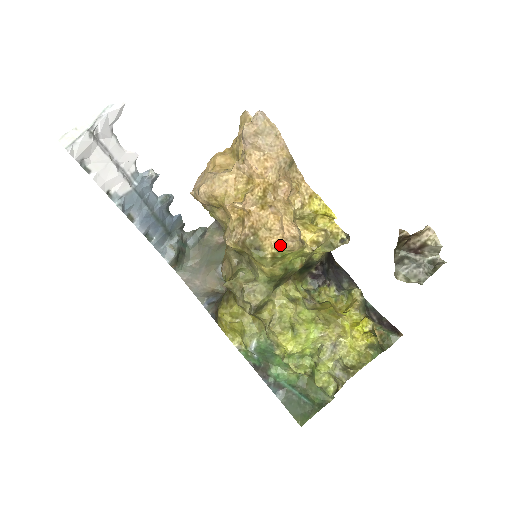
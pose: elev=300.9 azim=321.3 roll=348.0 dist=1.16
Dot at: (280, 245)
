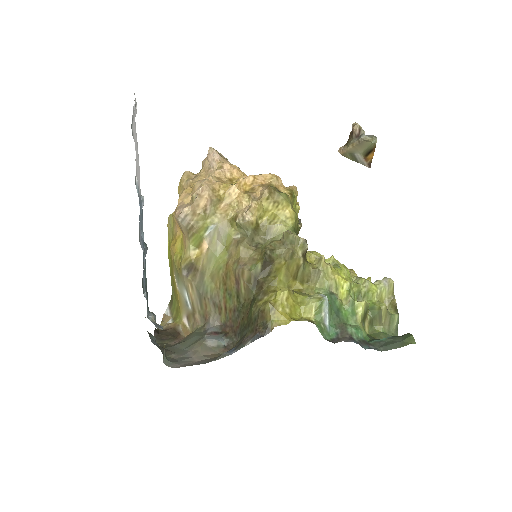
Dot at: (289, 188)
